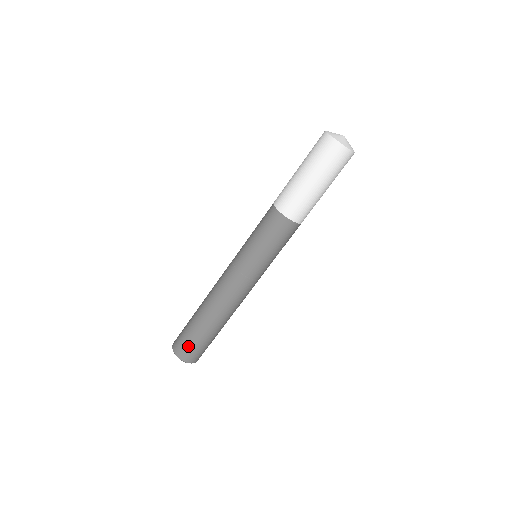
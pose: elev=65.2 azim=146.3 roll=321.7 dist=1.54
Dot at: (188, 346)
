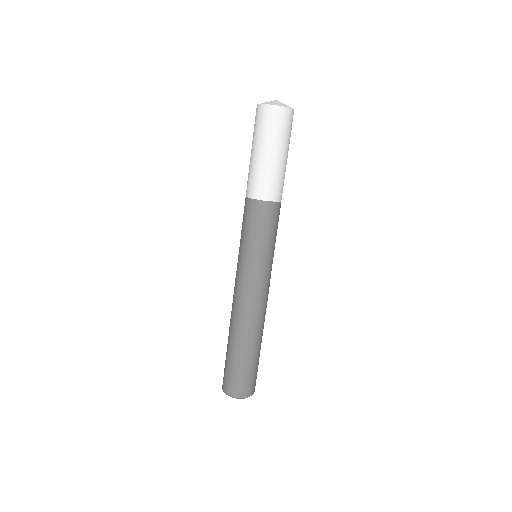
Dot at: (236, 379)
